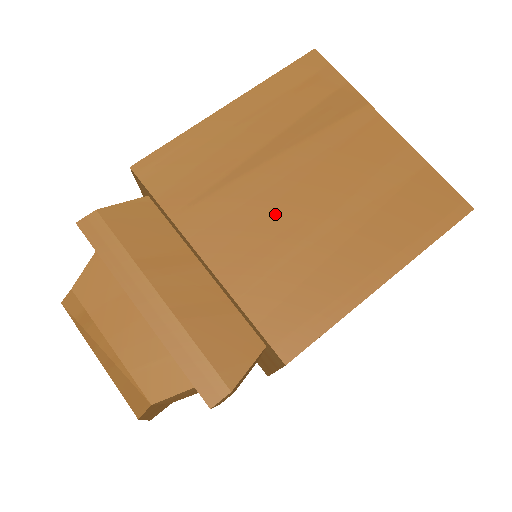
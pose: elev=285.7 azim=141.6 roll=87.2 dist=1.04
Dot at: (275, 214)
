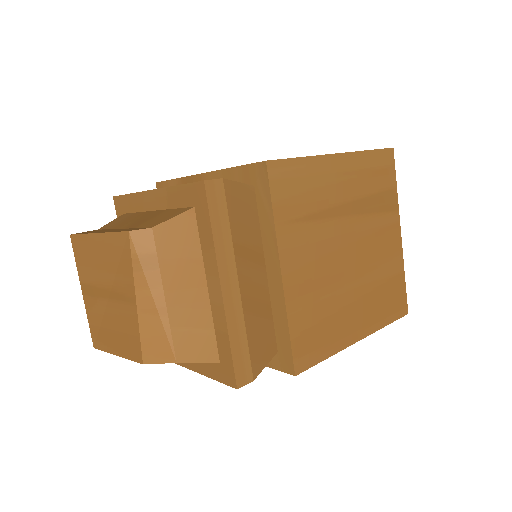
Dot at: (330, 261)
